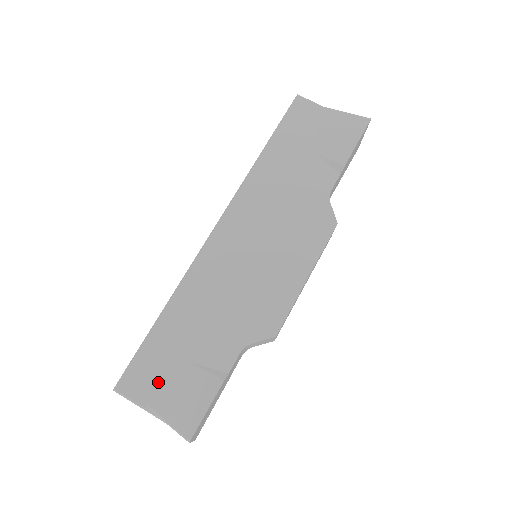
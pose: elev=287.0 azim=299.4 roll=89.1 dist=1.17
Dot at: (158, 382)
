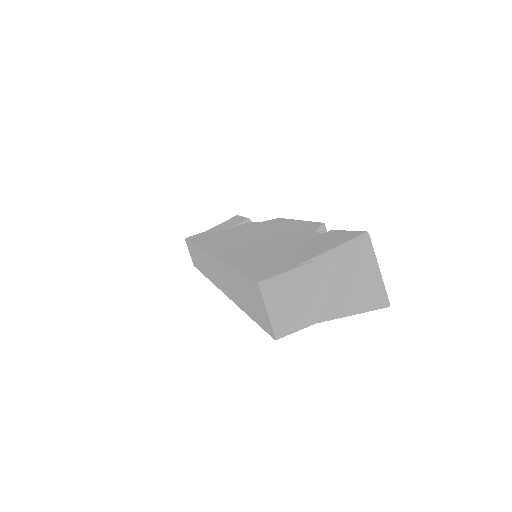
Dot at: (288, 261)
